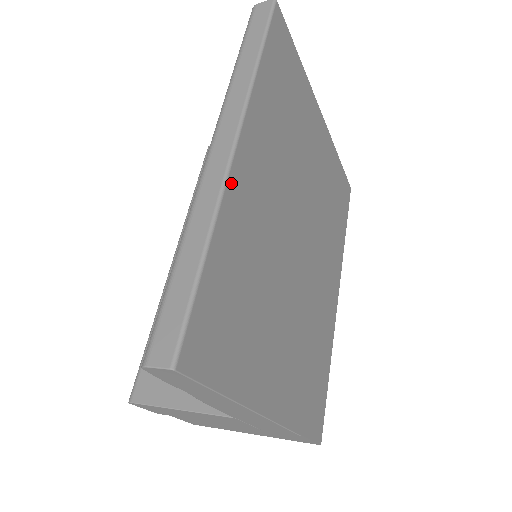
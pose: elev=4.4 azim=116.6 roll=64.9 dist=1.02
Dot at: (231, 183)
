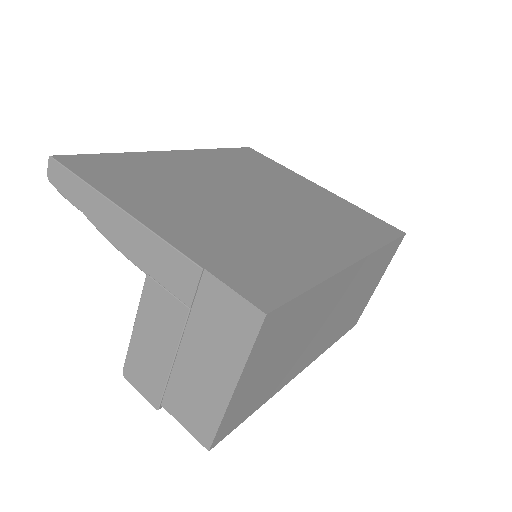
Dot at: (156, 153)
